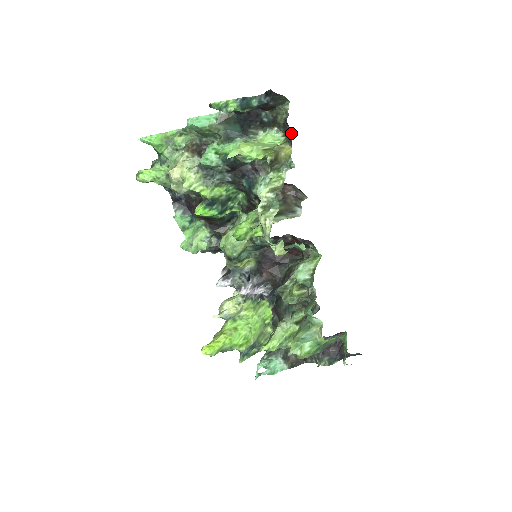
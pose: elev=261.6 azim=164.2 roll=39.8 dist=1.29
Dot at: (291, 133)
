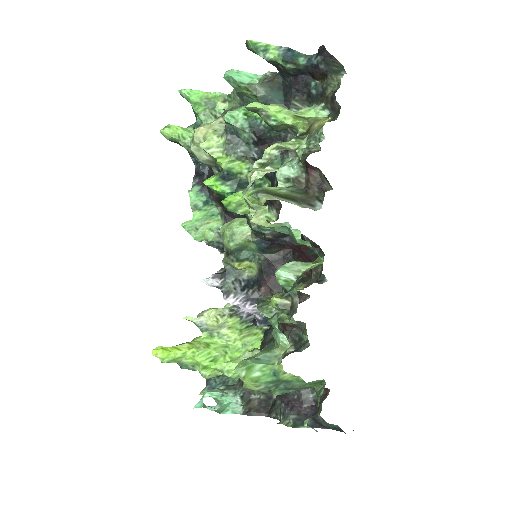
Dot at: (338, 112)
